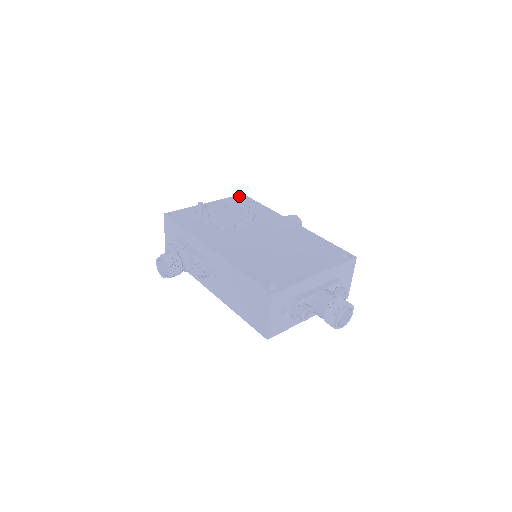
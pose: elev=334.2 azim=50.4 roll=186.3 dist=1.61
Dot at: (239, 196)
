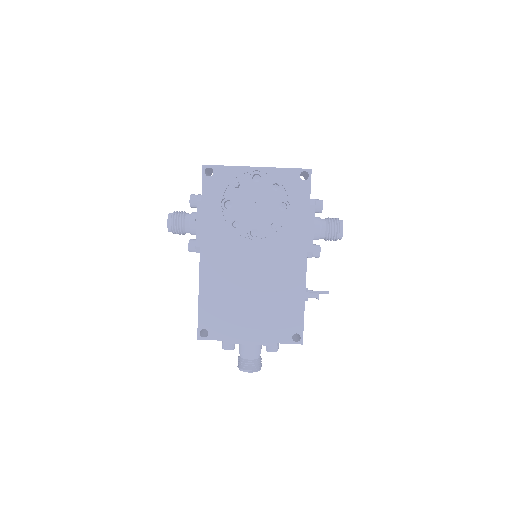
Dot at: (304, 171)
